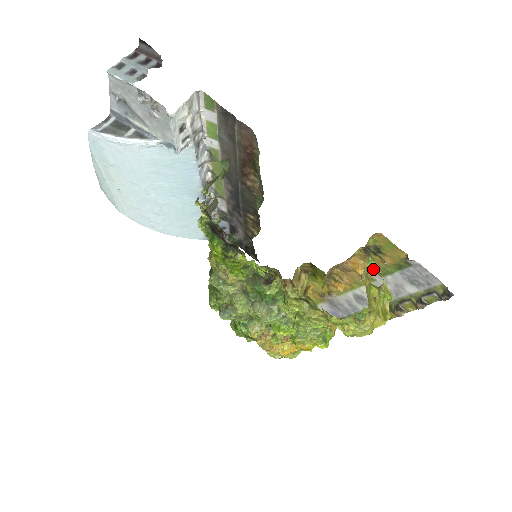
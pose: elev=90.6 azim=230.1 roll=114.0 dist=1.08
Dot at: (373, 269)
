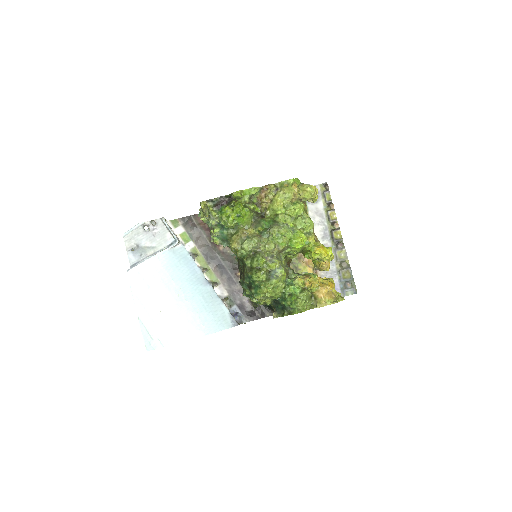
Dot at: occluded
